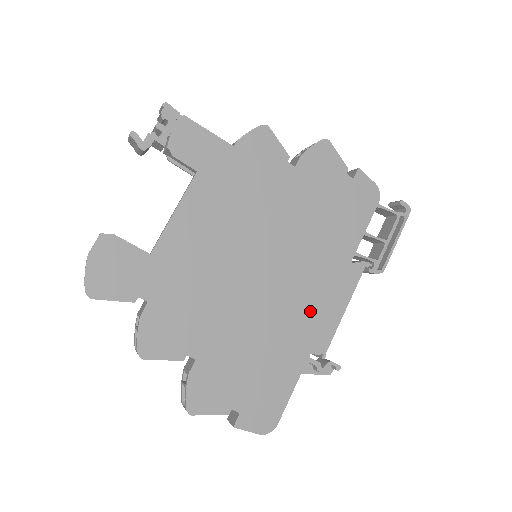
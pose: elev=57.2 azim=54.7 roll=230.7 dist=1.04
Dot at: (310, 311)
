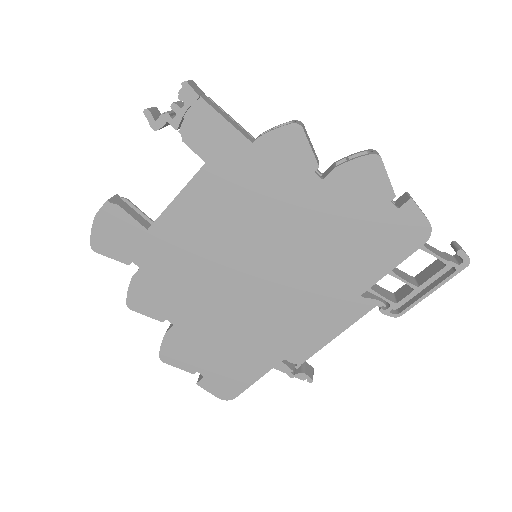
Dot at: (295, 325)
